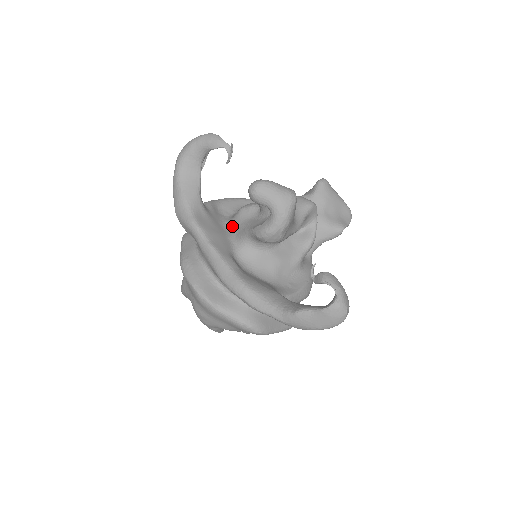
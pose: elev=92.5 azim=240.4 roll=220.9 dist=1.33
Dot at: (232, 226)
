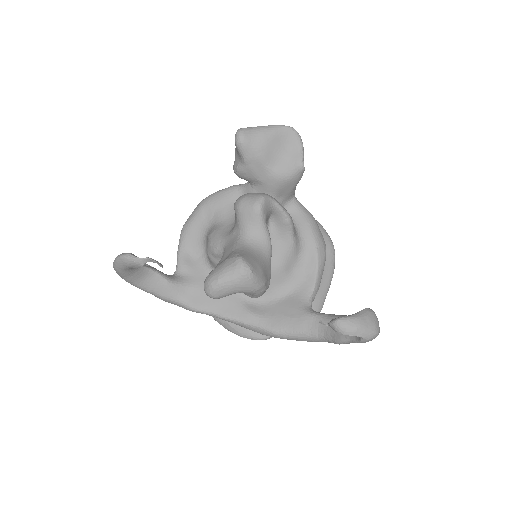
Dot at: occluded
